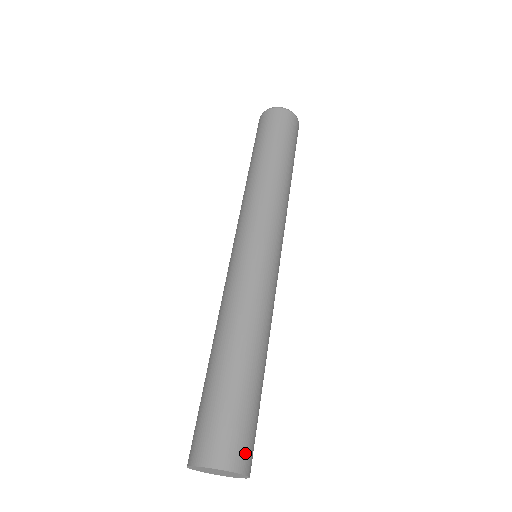
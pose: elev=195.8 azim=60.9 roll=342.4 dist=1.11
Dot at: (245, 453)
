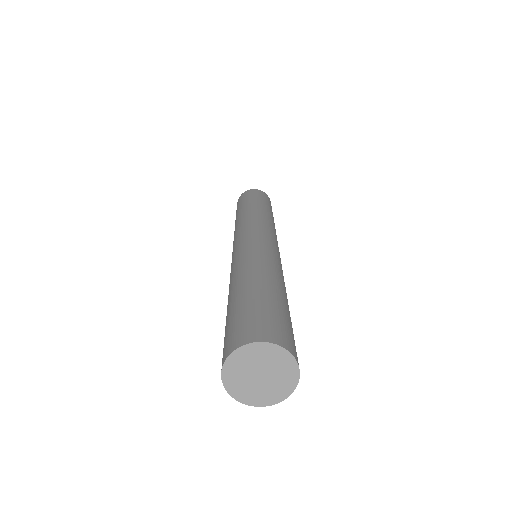
Dot at: occluded
